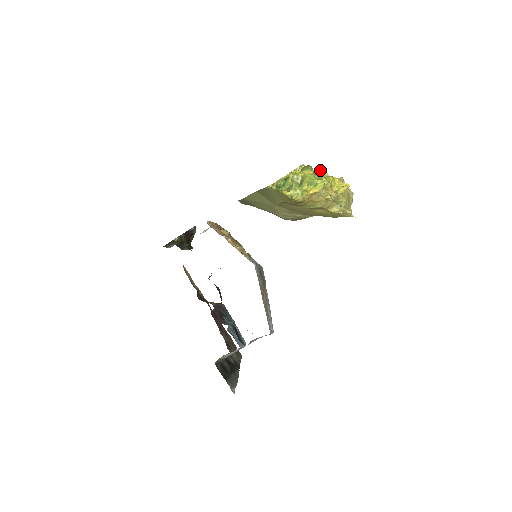
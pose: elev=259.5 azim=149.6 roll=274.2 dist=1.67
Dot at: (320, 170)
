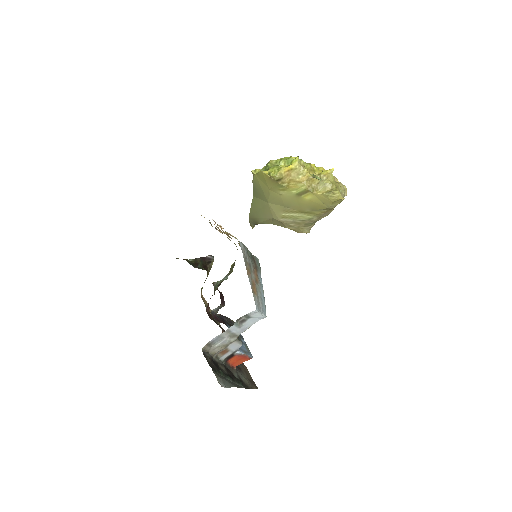
Dot at: occluded
